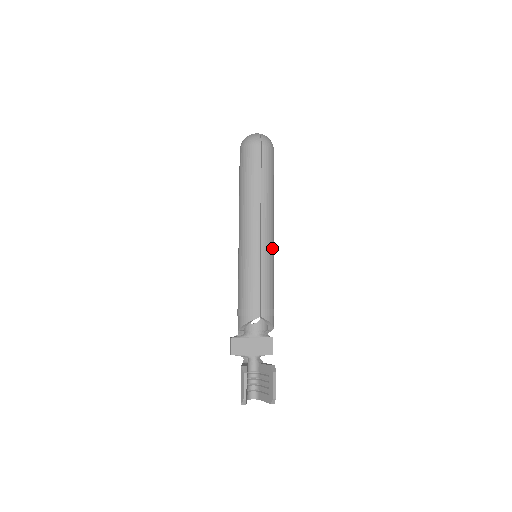
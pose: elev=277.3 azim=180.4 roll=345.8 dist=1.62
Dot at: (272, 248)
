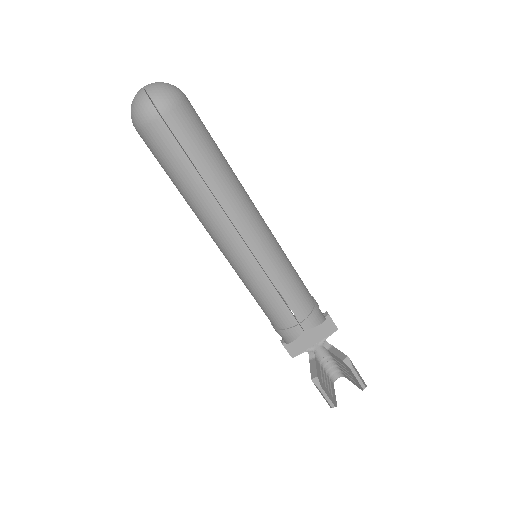
Dot at: (271, 243)
